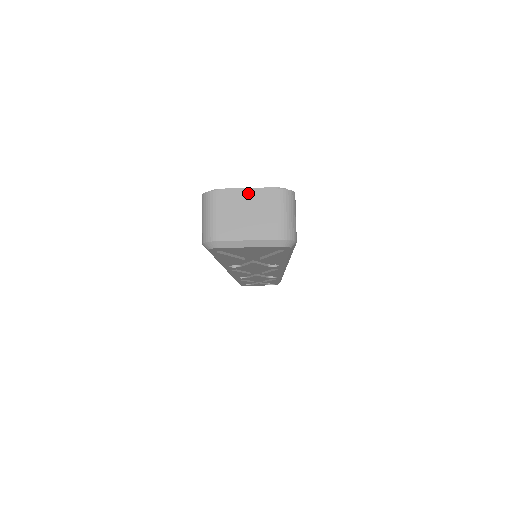
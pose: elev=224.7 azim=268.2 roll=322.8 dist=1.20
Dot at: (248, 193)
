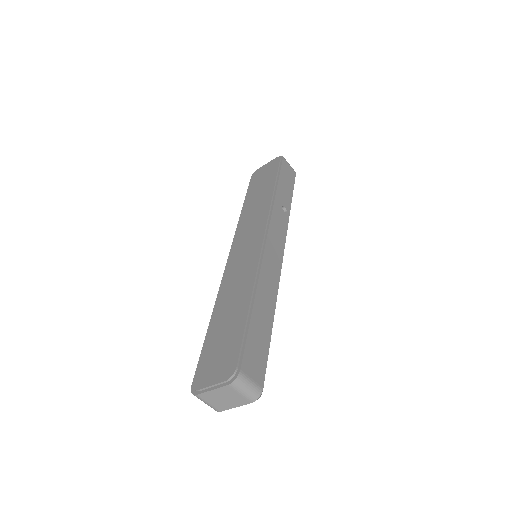
Dot at: (214, 391)
